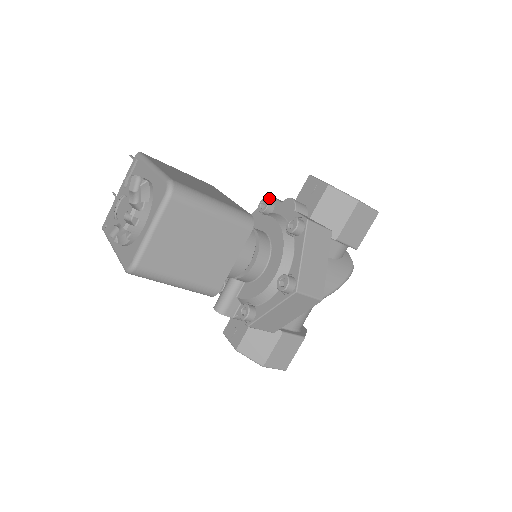
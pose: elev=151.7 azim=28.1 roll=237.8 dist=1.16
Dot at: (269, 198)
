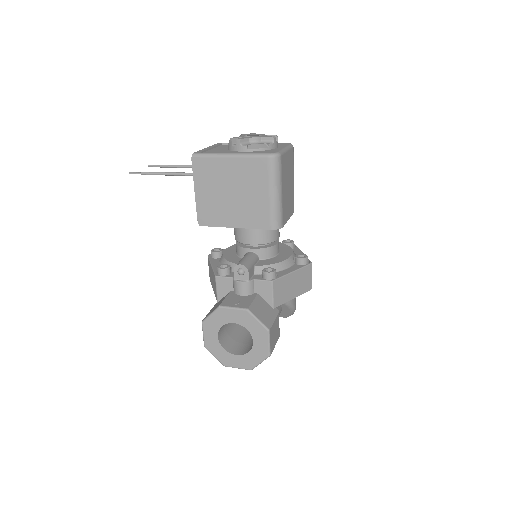
Dot at: occluded
